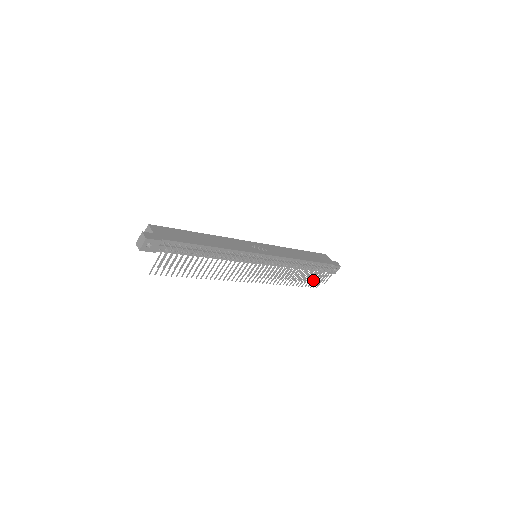
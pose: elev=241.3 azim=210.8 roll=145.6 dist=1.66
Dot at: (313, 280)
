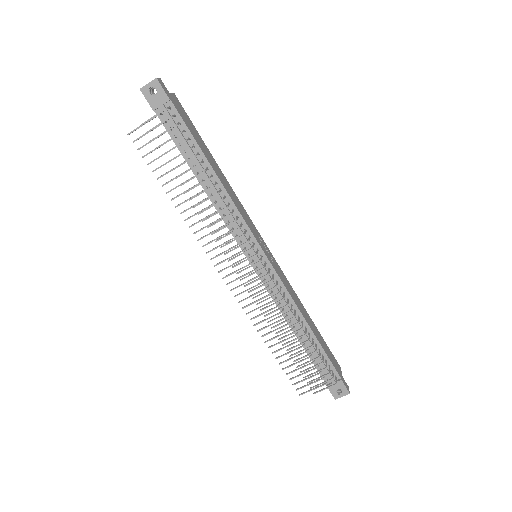
Dot at: (302, 374)
